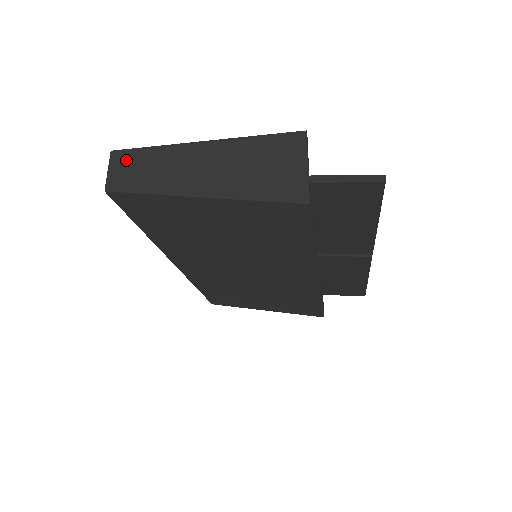
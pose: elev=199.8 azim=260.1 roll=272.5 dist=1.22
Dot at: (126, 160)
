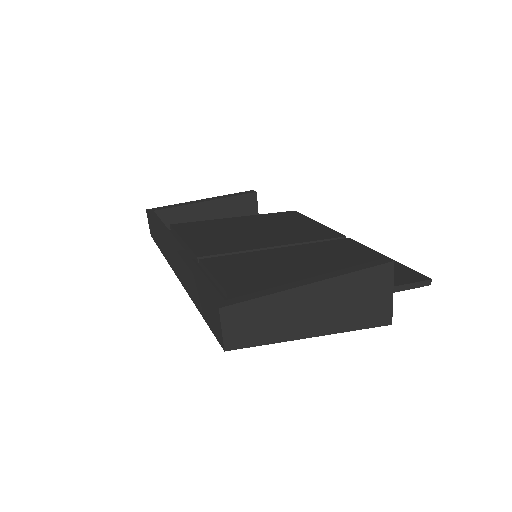
Dot at: (239, 316)
